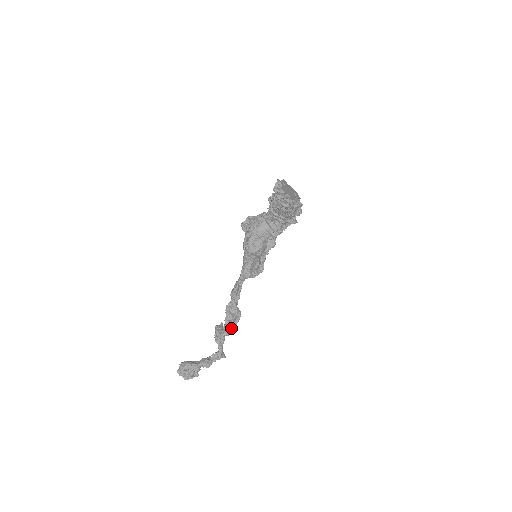
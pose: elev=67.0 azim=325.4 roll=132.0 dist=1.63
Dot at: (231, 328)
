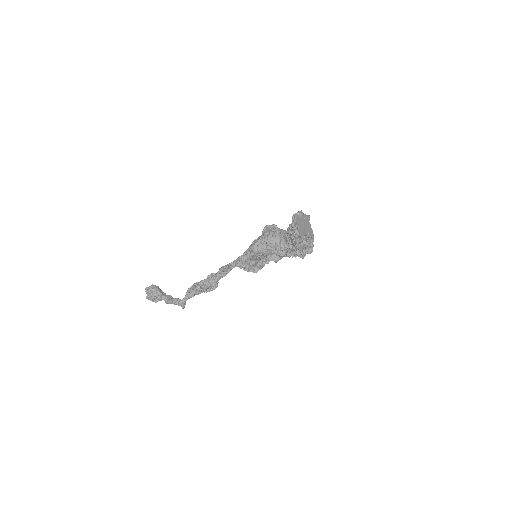
Dot at: (201, 290)
